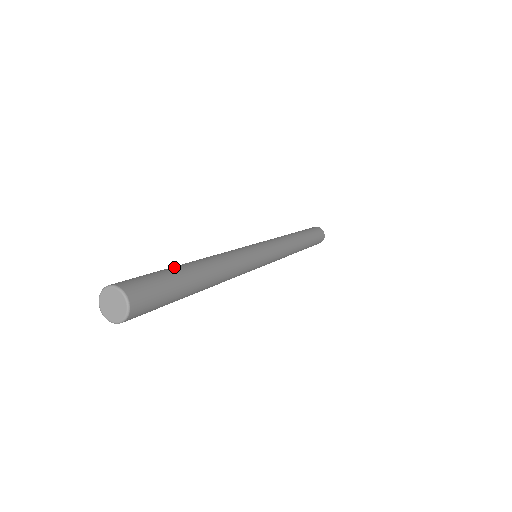
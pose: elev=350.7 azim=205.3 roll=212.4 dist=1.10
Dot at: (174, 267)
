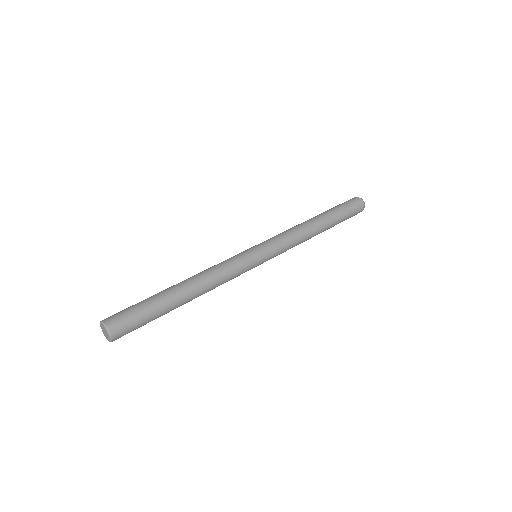
Dot at: (156, 295)
